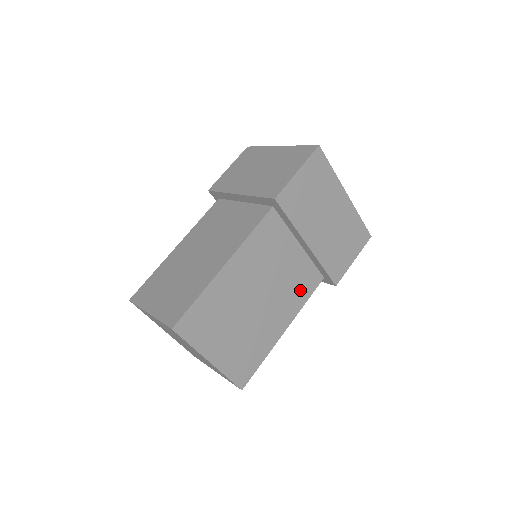
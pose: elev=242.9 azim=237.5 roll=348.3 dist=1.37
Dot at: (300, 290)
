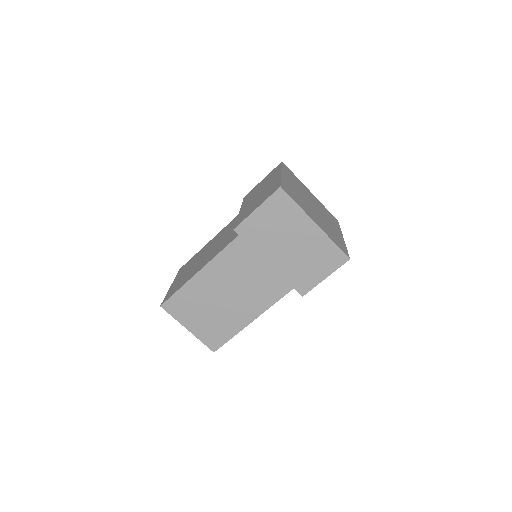
Dot at: occluded
